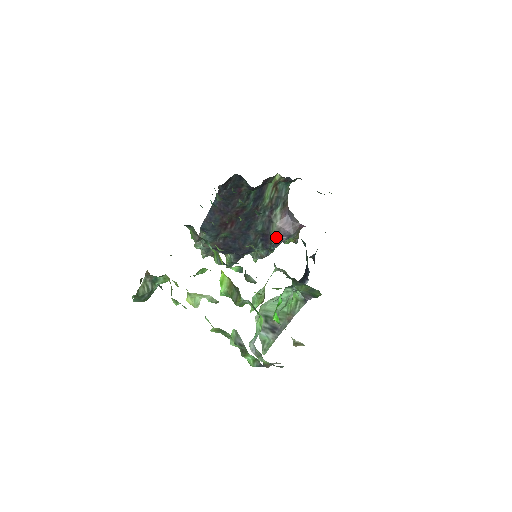
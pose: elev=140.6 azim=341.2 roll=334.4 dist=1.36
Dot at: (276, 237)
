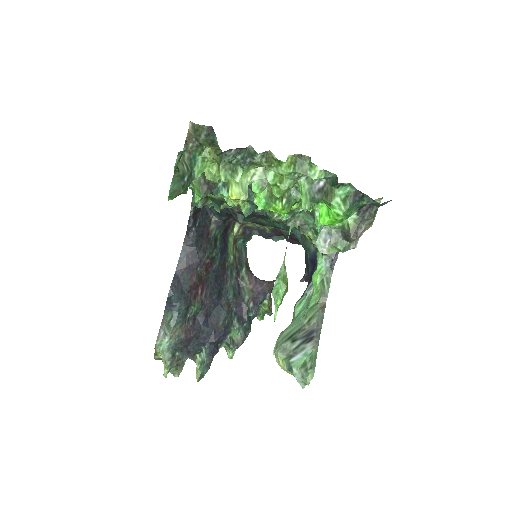
Dot at: (252, 298)
